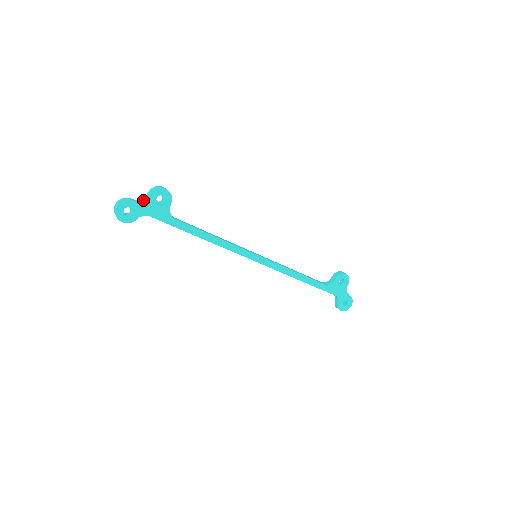
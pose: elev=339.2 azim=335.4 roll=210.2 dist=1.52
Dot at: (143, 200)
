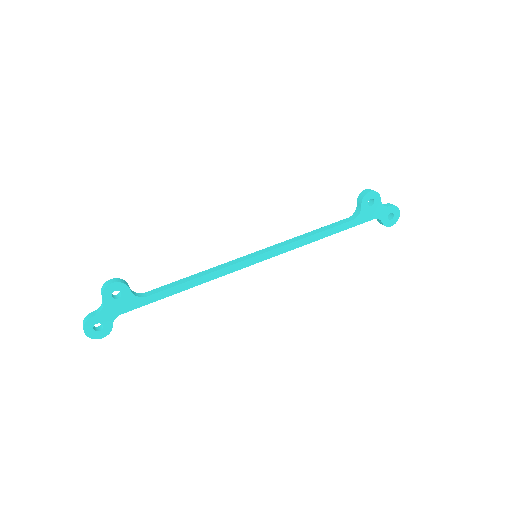
Dot at: (102, 308)
